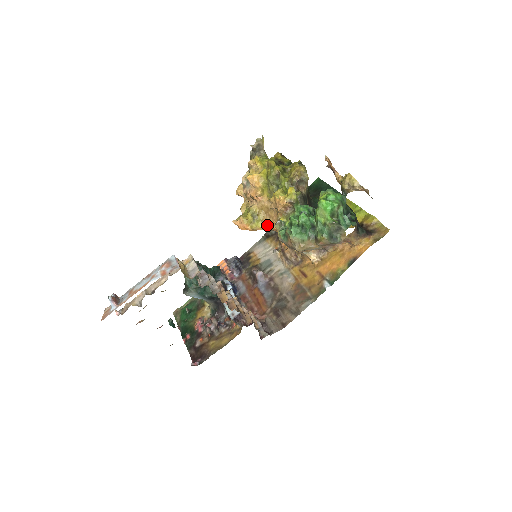
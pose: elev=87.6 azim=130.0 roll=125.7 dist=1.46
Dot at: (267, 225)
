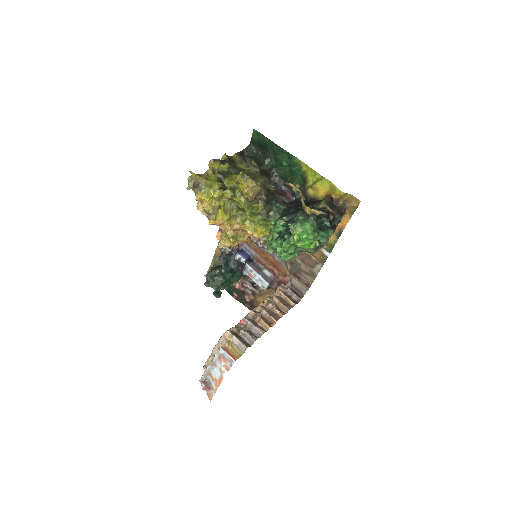
Dot at: occluded
